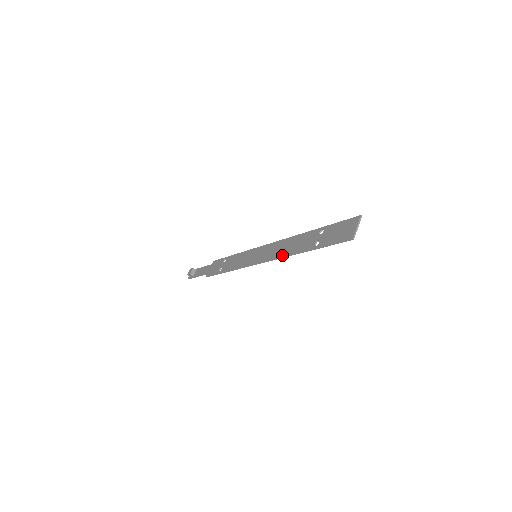
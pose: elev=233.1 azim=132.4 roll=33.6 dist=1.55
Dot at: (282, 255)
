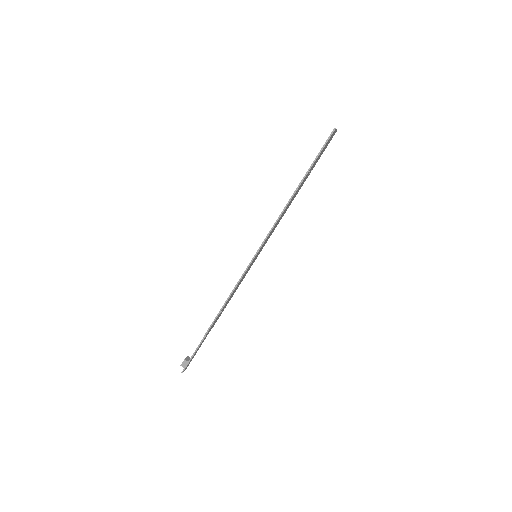
Dot at: occluded
